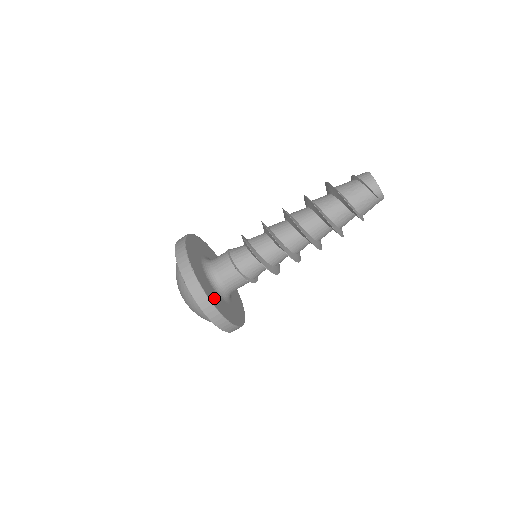
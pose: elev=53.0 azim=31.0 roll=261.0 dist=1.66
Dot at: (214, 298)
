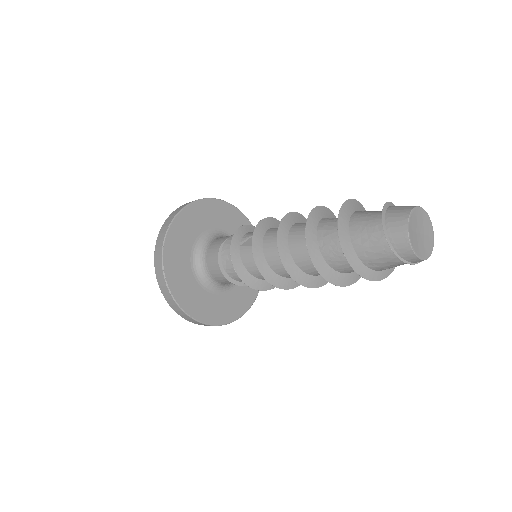
Dot at: (208, 309)
